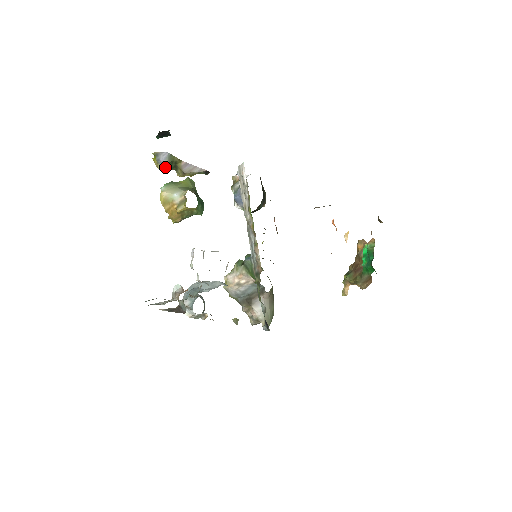
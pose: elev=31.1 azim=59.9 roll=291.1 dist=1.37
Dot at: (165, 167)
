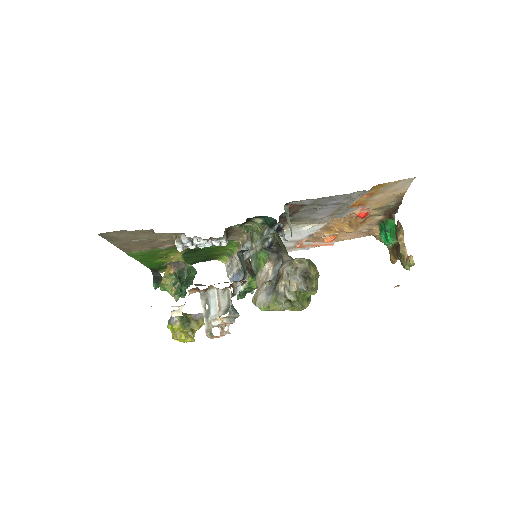
Dot at: (177, 321)
